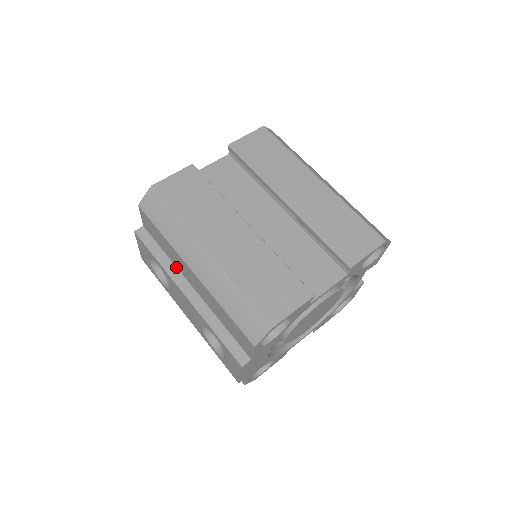
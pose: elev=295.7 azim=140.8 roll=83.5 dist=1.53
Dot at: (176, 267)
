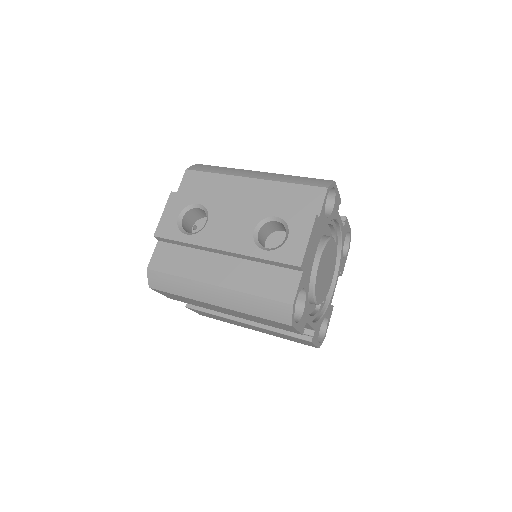
Dot at: occluded
